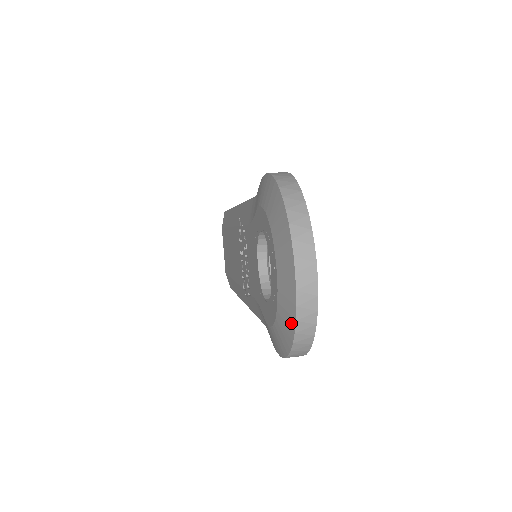
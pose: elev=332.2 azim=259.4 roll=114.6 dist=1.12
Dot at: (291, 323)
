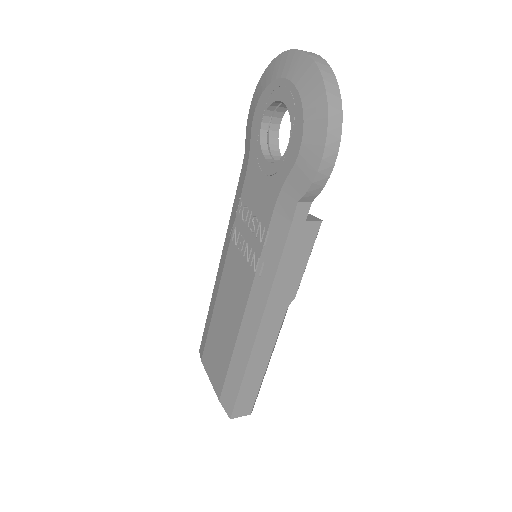
Dot at: (317, 79)
